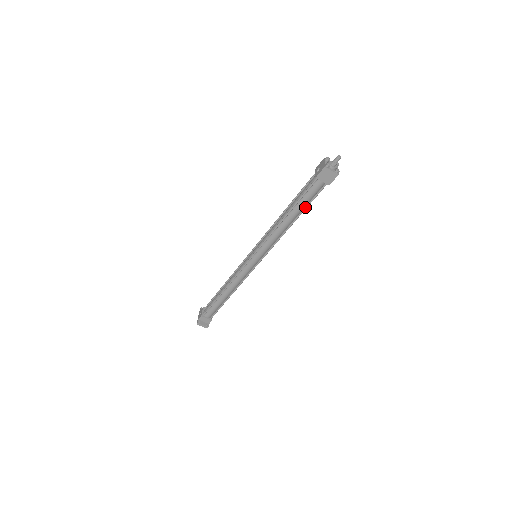
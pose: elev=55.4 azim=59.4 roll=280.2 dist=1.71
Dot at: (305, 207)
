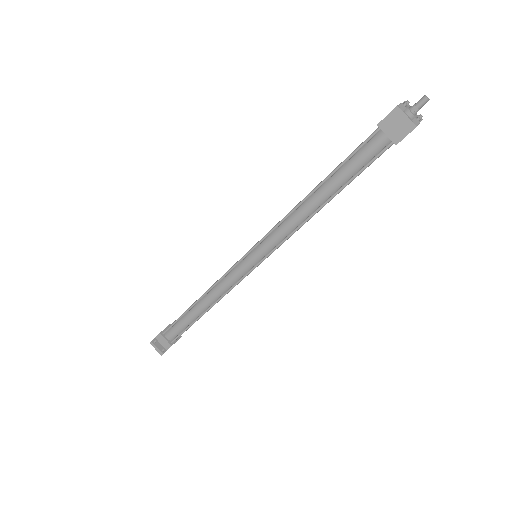
Dot at: (347, 181)
